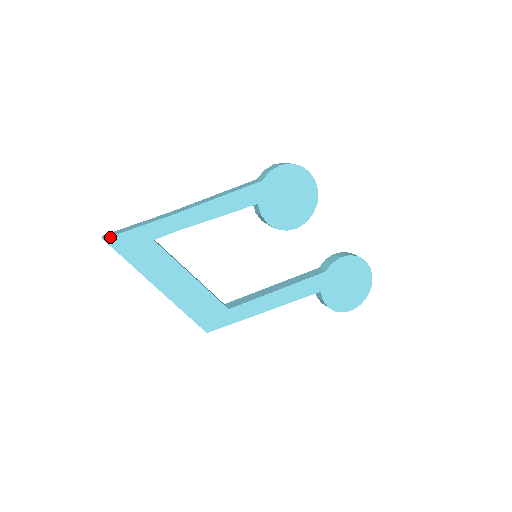
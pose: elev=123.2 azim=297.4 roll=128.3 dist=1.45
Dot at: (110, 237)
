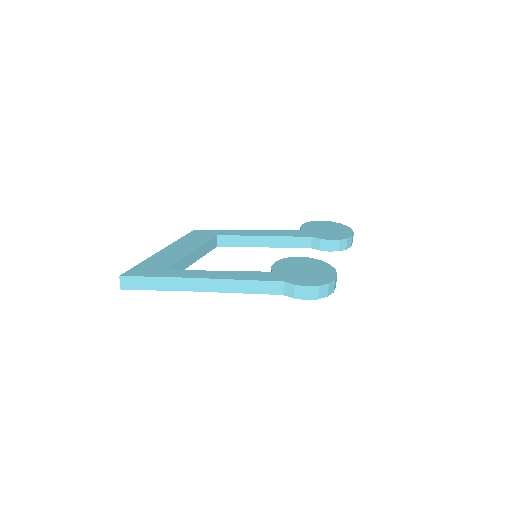
Dot at: (127, 289)
